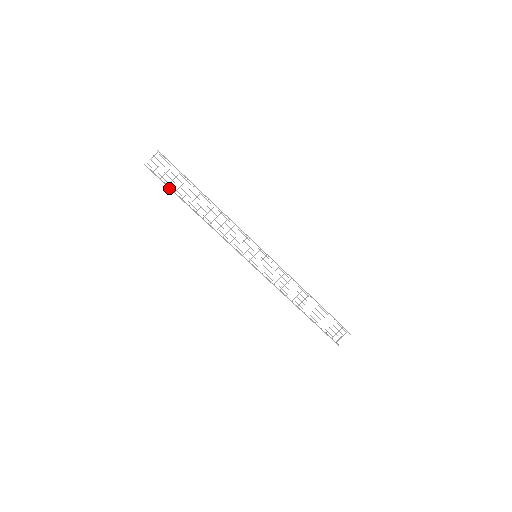
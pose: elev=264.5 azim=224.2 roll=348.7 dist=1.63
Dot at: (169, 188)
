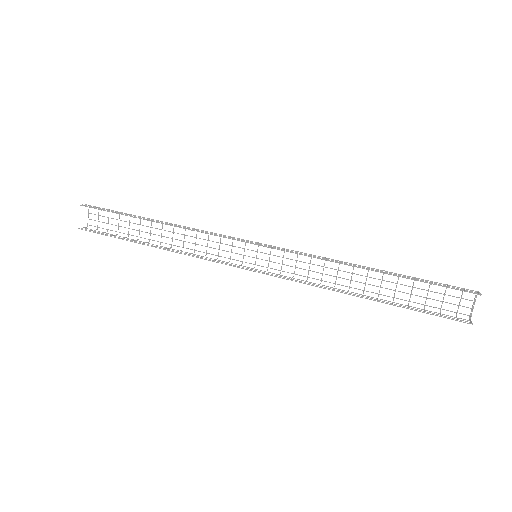
Dot at: occluded
